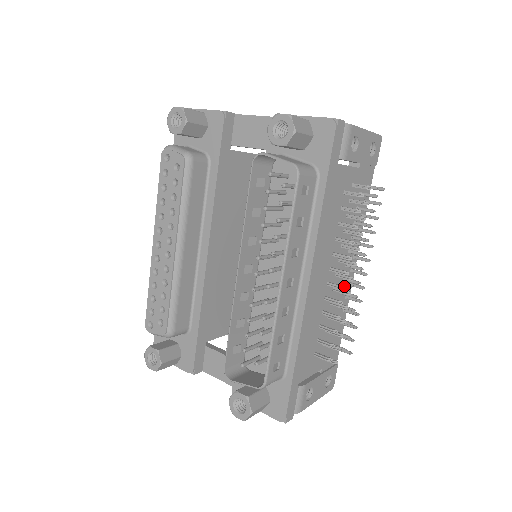
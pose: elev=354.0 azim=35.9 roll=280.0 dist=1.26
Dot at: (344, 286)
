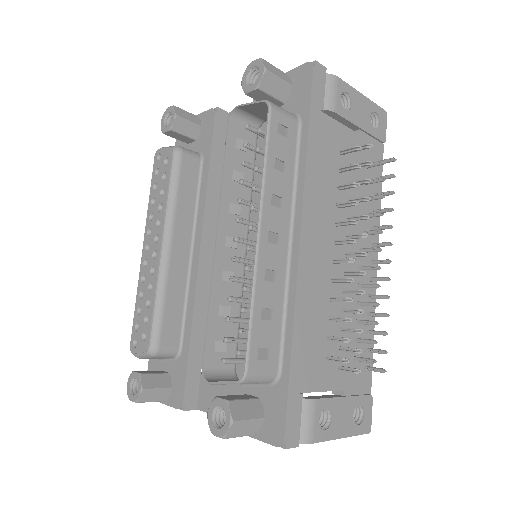
Dot at: (352, 258)
